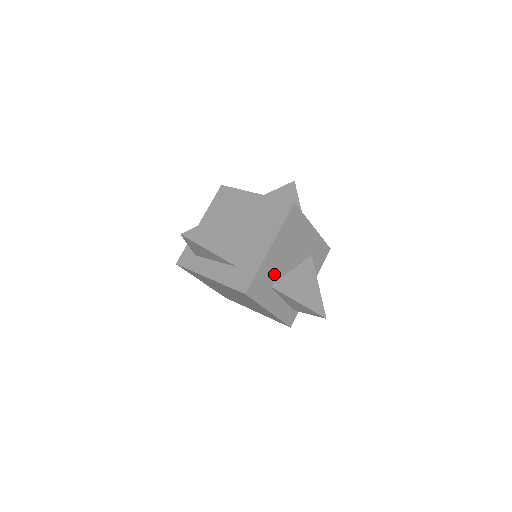
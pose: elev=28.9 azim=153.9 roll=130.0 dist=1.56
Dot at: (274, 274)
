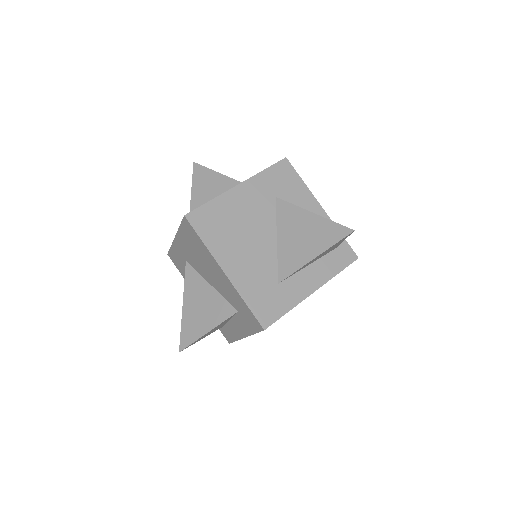
Dot at: (265, 273)
